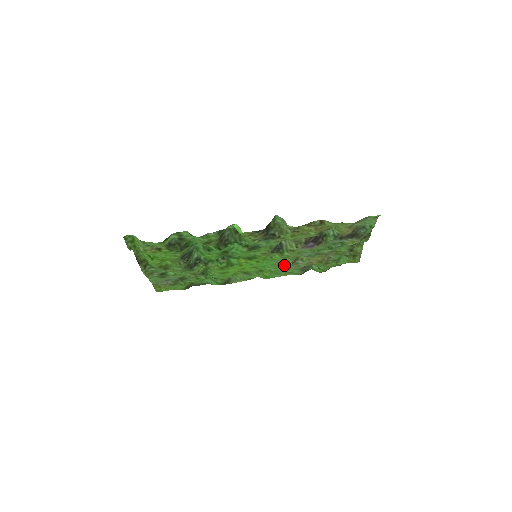
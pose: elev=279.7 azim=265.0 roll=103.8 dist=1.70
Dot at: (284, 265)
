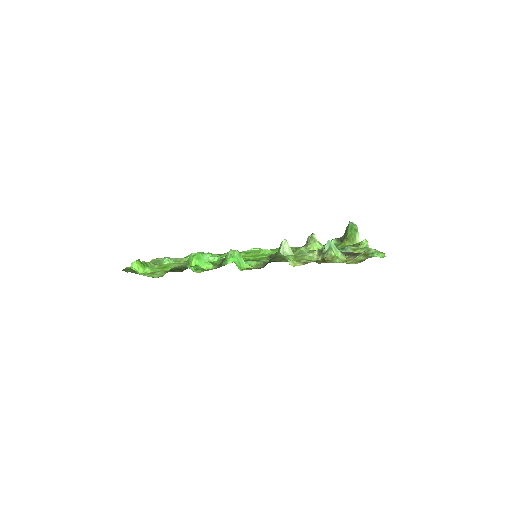
Dot at: occluded
